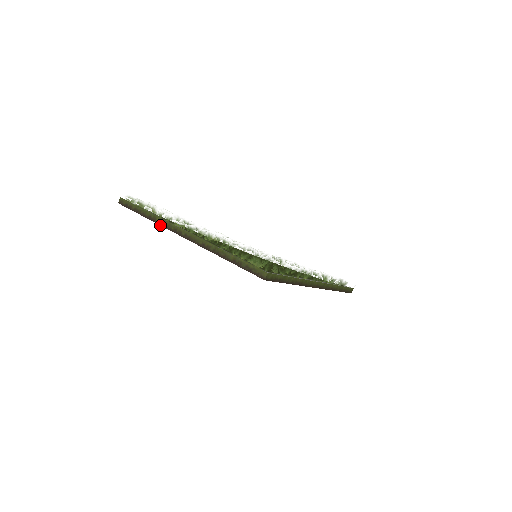
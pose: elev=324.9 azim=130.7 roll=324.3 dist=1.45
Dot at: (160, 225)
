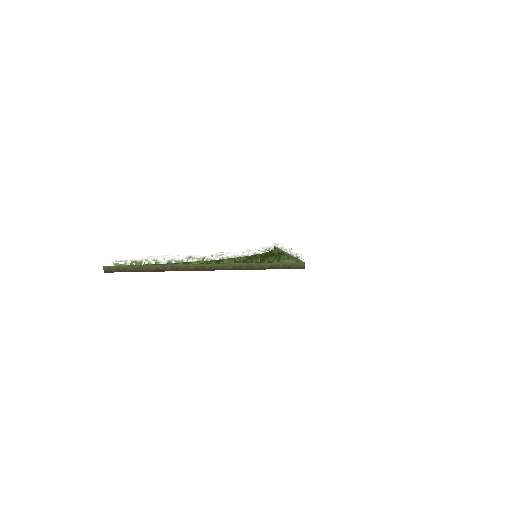
Dot at: occluded
